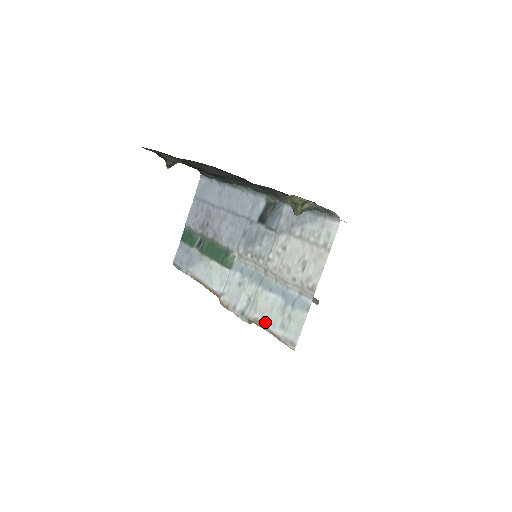
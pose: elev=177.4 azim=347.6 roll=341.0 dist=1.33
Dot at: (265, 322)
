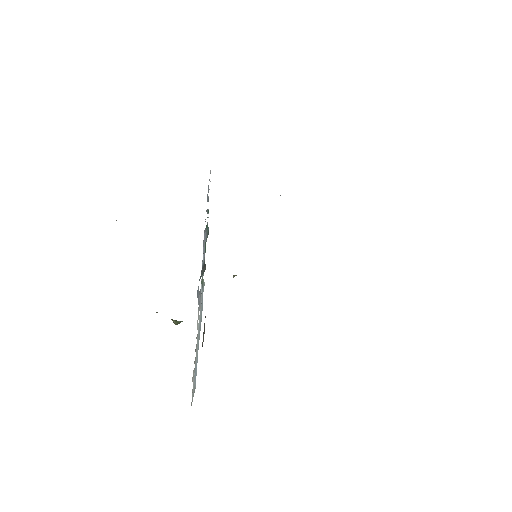
Dot at: occluded
